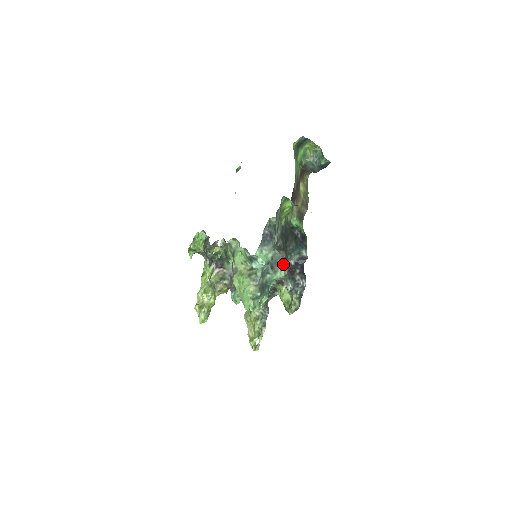
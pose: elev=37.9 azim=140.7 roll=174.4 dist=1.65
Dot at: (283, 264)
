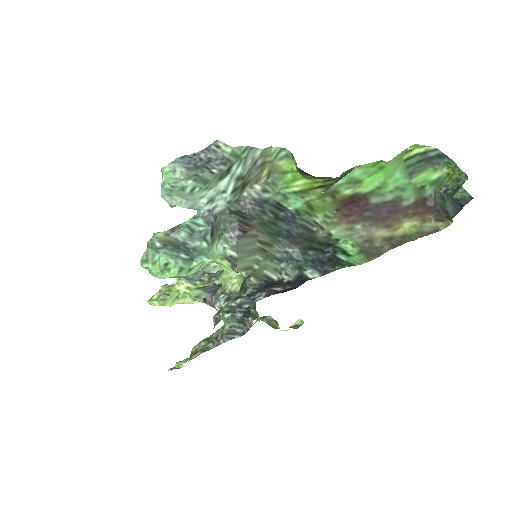
Dot at: (225, 232)
